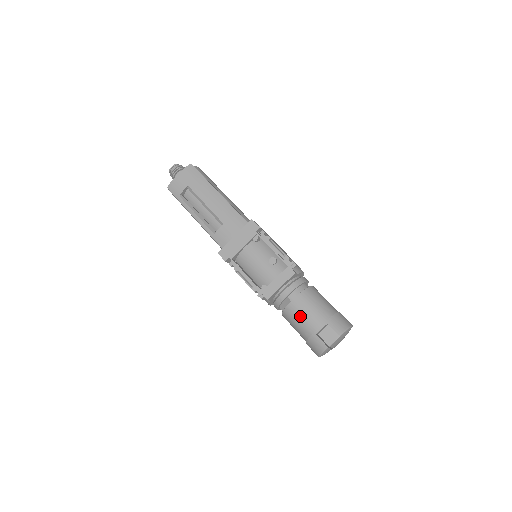
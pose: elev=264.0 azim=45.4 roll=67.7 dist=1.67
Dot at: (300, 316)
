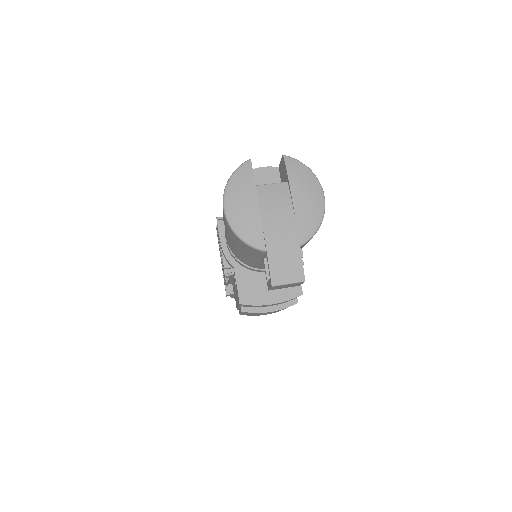
Dot at: occluded
